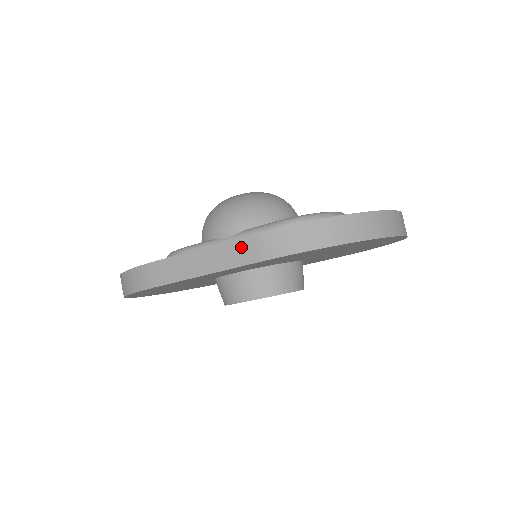
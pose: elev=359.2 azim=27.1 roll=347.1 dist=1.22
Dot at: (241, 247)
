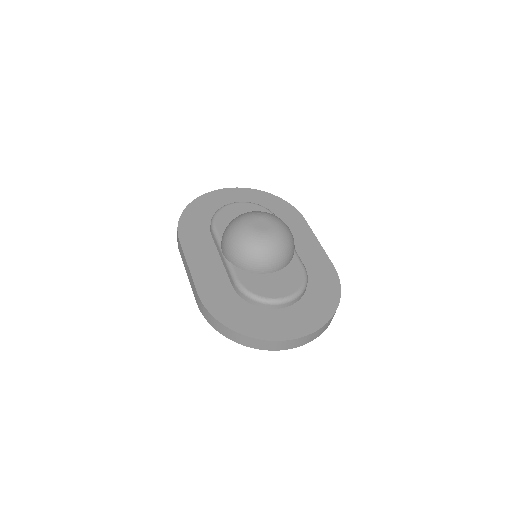
Dot at: (195, 290)
